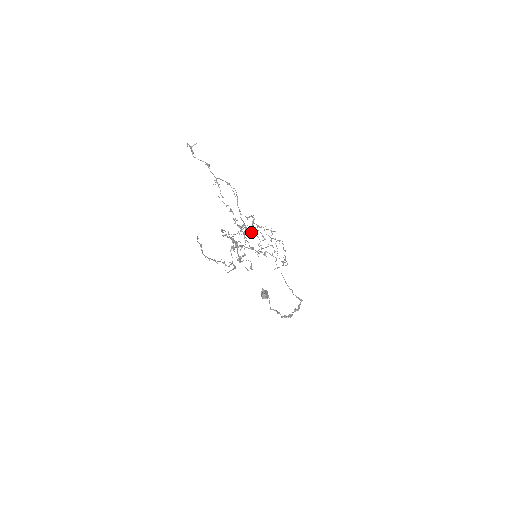
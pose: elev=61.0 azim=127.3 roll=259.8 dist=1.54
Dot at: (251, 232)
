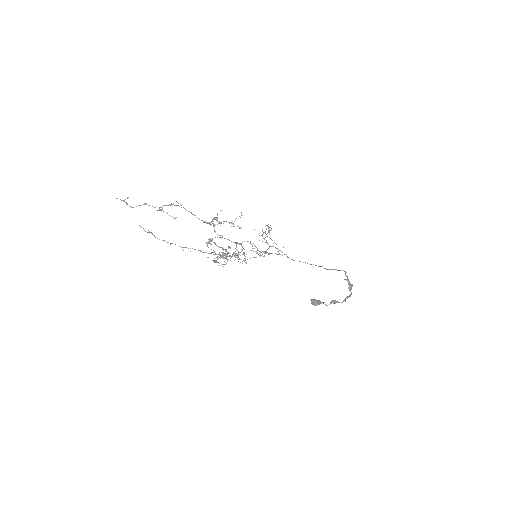
Dot at: occluded
